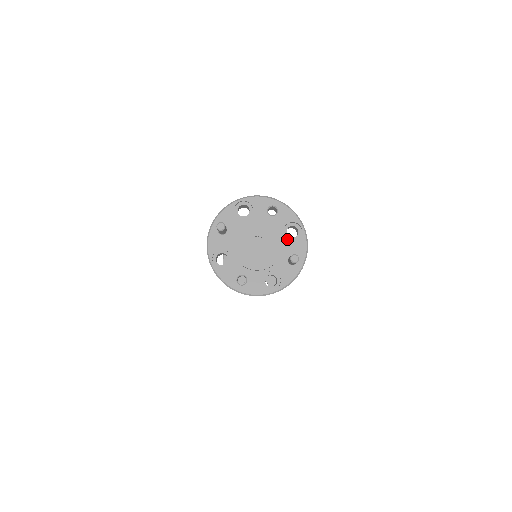
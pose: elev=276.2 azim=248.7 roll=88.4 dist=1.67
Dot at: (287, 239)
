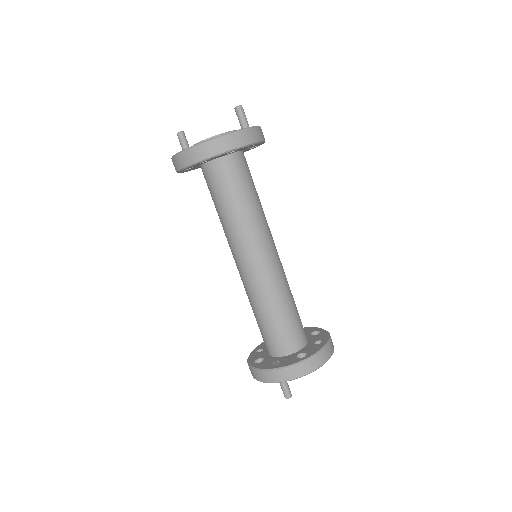
Dot at: occluded
